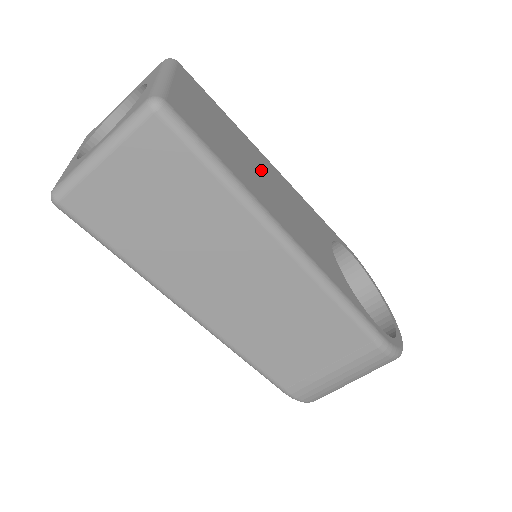
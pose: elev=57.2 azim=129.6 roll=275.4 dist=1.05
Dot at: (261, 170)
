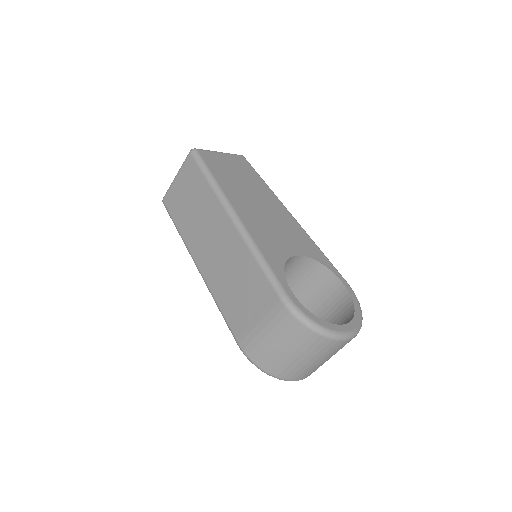
Dot at: (260, 199)
